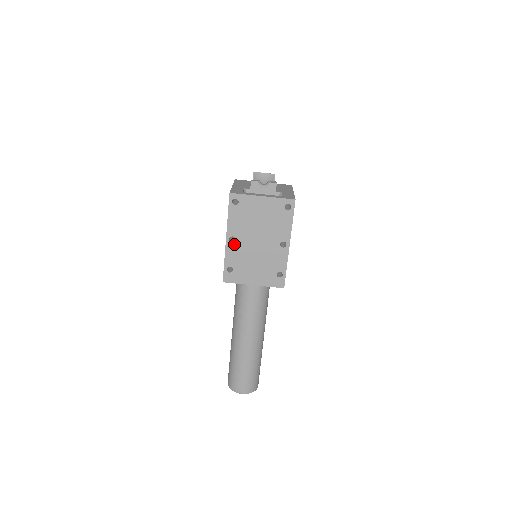
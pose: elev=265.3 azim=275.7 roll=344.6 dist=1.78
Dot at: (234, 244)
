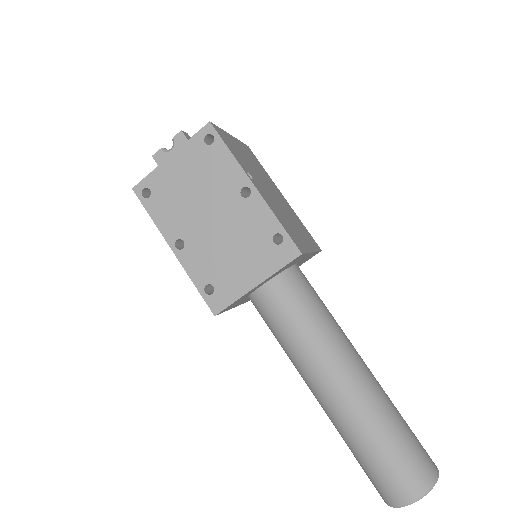
Dot at: (186, 249)
